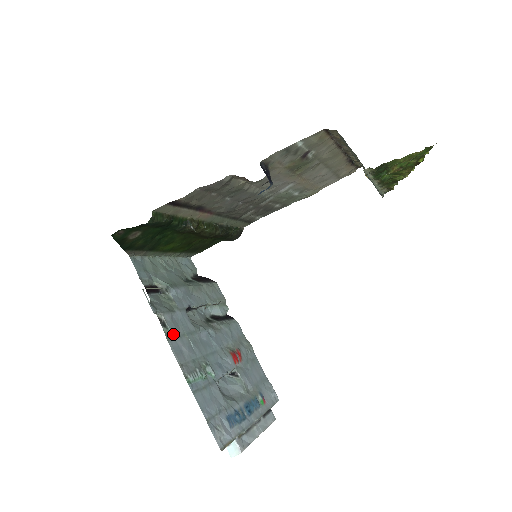
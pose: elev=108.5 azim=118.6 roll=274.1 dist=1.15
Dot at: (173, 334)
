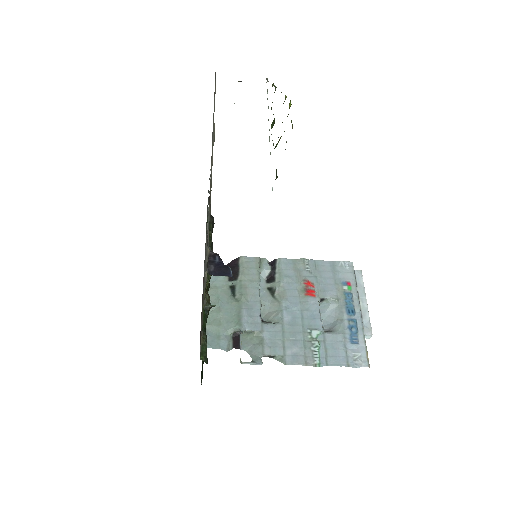
Dot at: (281, 354)
